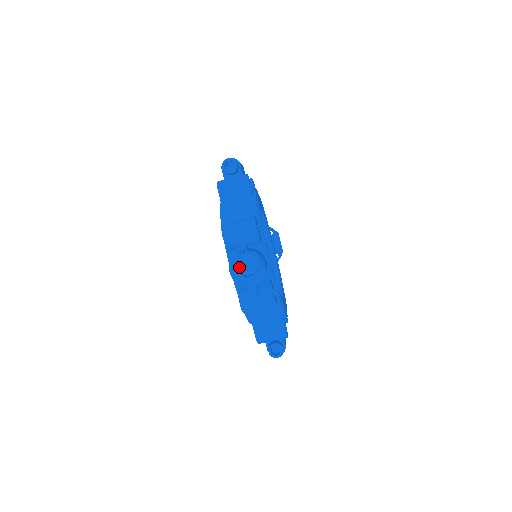
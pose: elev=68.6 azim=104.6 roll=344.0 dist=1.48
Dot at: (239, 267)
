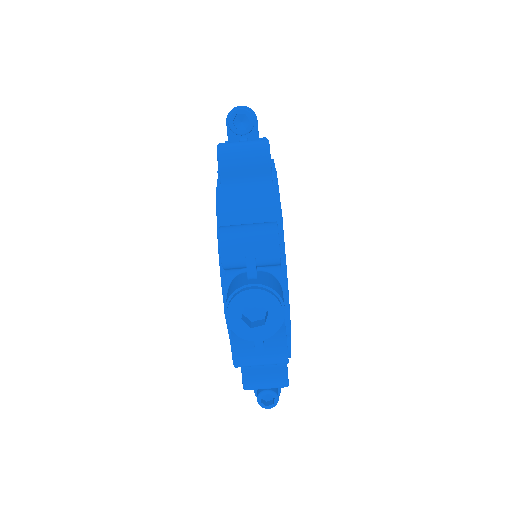
Dot at: (242, 310)
